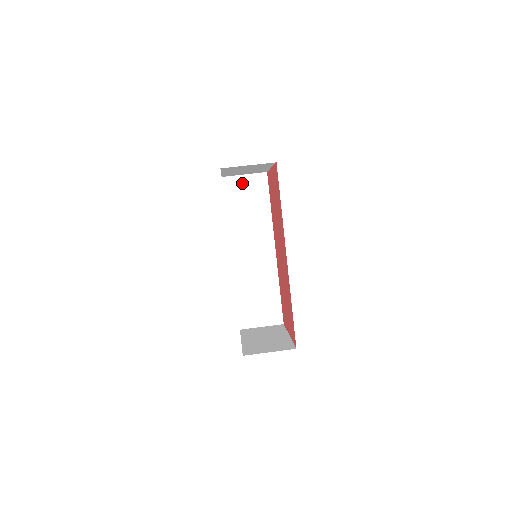
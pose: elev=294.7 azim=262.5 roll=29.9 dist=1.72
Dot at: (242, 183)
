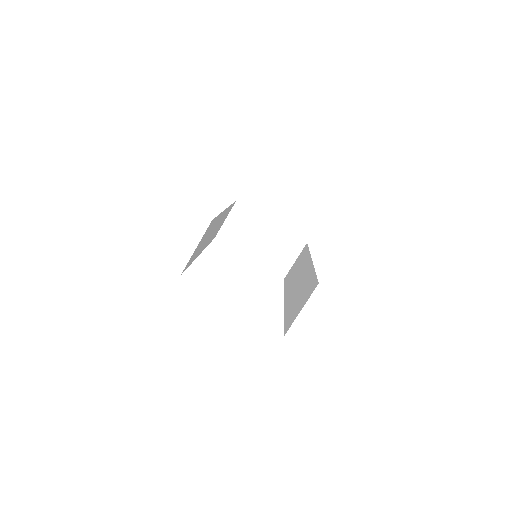
Dot at: occluded
